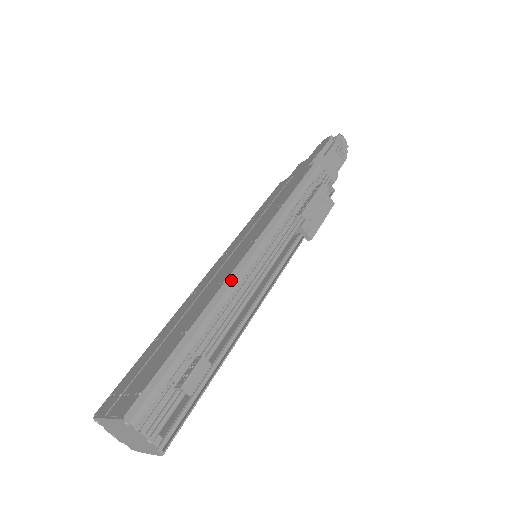
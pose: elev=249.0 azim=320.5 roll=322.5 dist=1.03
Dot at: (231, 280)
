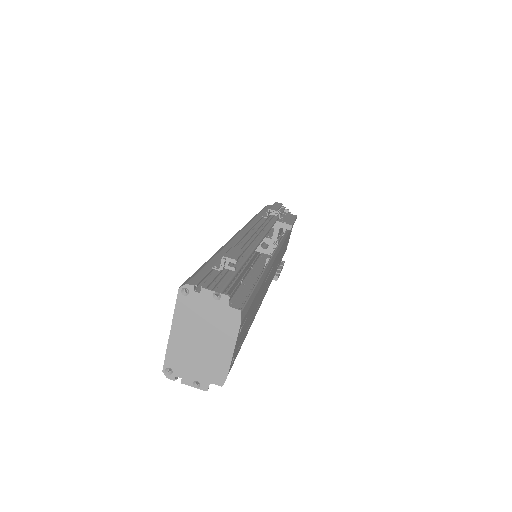
Dot at: (234, 237)
